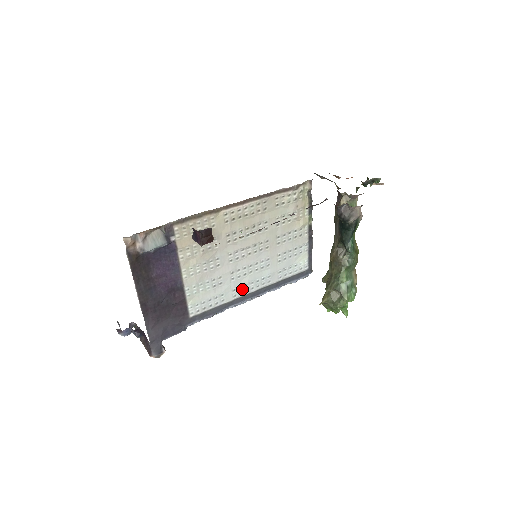
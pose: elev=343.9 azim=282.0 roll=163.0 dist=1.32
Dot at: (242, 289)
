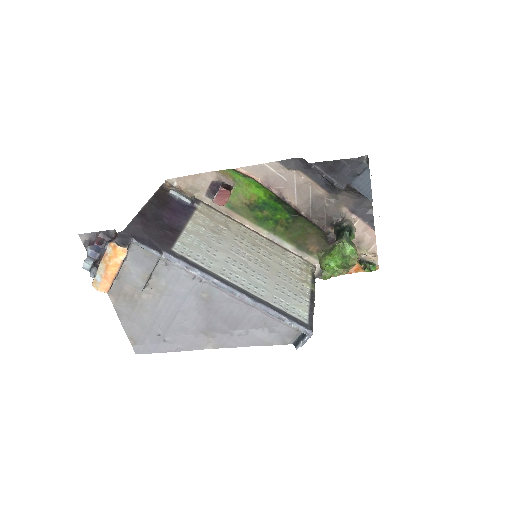
Dot at: (232, 277)
